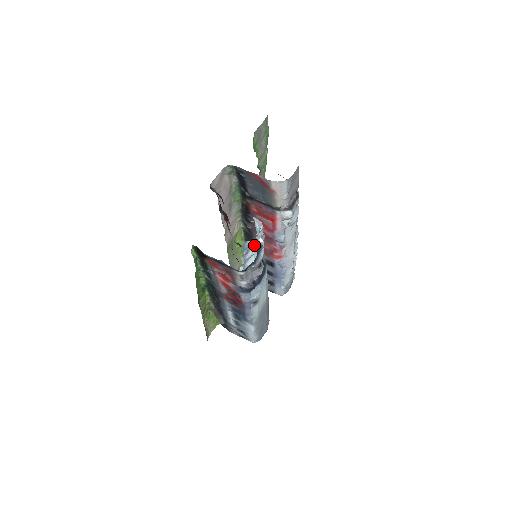
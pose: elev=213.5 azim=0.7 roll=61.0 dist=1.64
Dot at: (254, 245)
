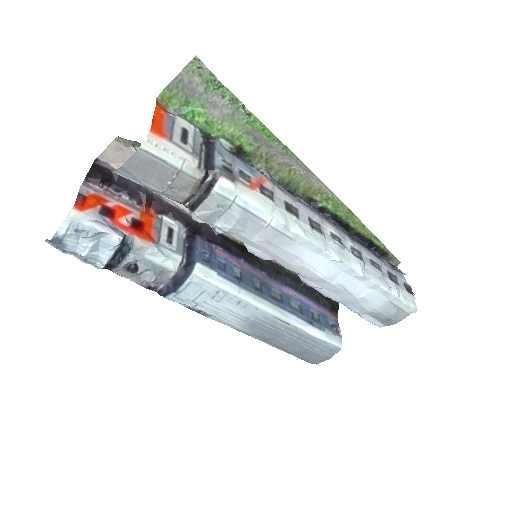
Dot at: (80, 245)
